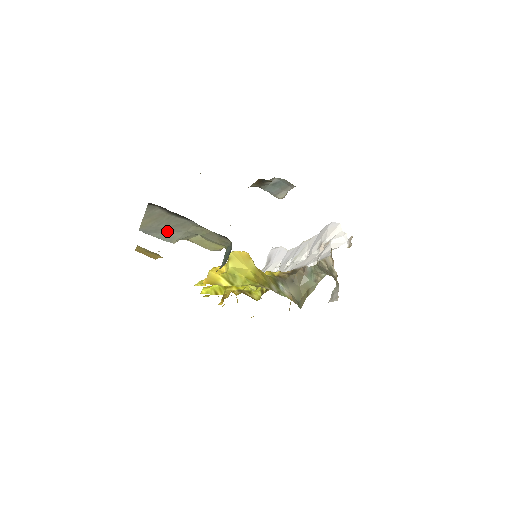
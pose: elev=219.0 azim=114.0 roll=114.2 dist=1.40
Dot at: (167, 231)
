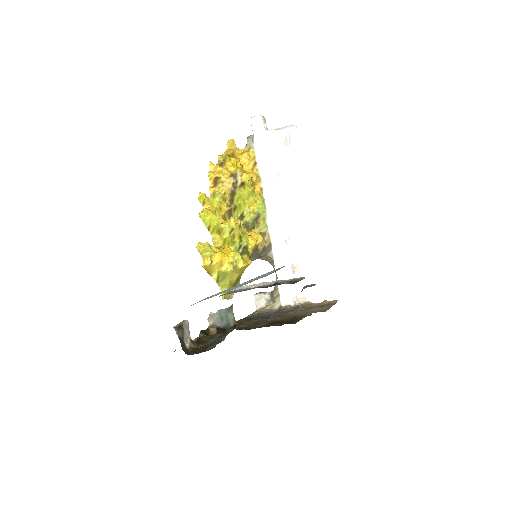
Dot at: occluded
